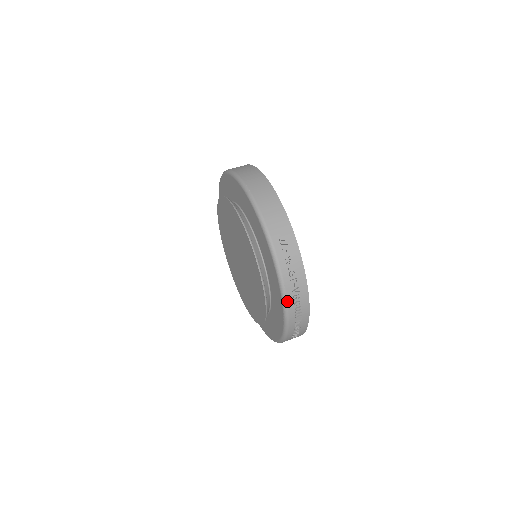
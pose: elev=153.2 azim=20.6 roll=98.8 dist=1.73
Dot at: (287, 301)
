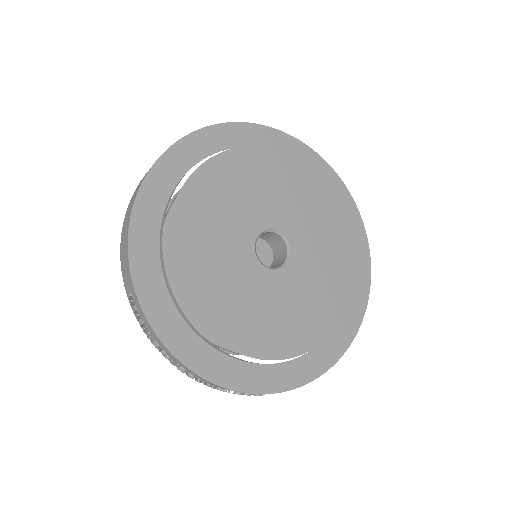
Dot at: occluded
